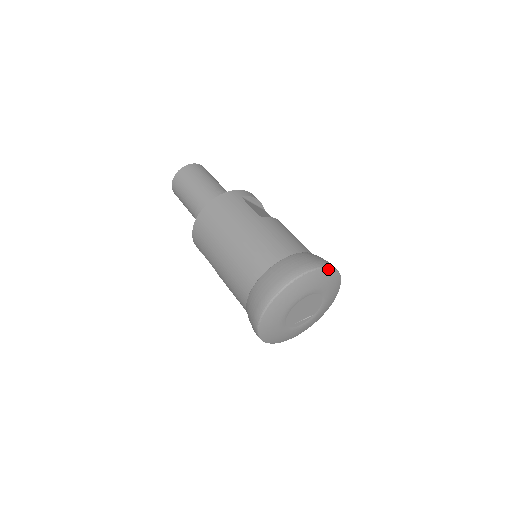
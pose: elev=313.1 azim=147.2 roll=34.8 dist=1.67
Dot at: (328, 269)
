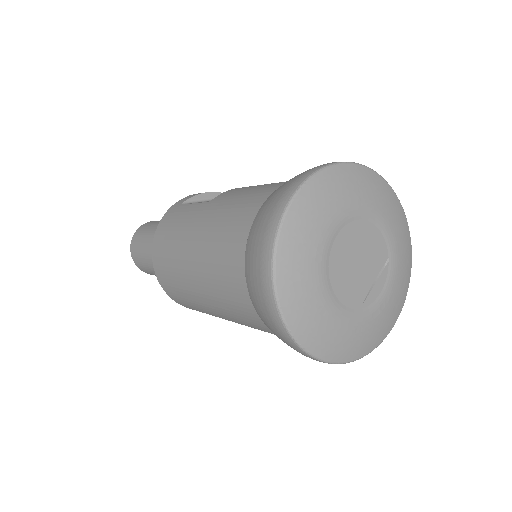
Dot at: (329, 170)
